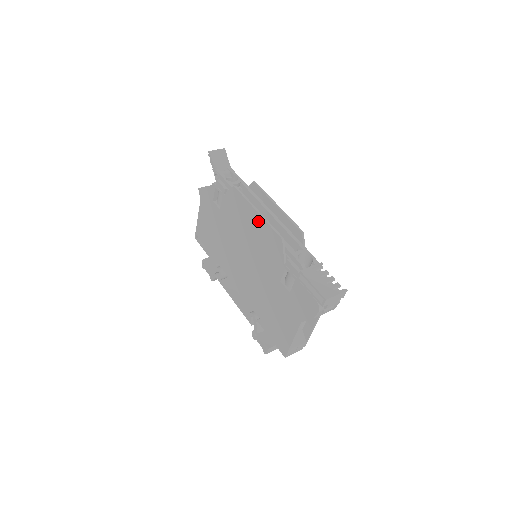
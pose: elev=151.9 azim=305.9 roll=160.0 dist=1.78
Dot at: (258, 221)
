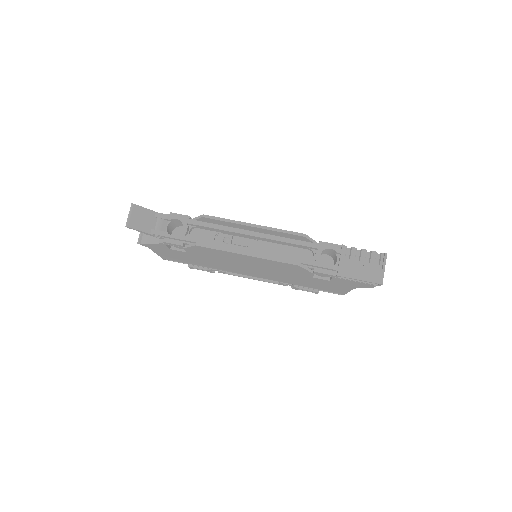
Dot at: (254, 259)
